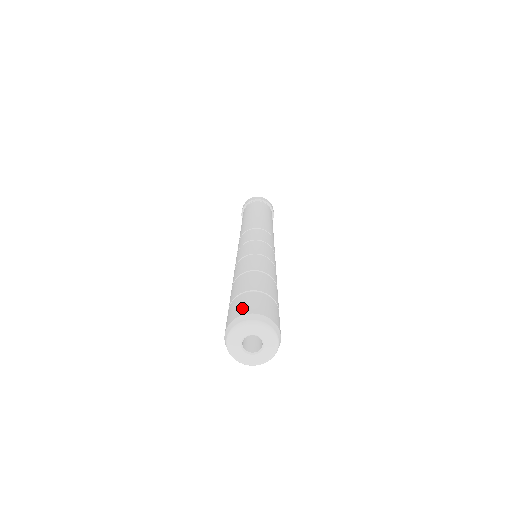
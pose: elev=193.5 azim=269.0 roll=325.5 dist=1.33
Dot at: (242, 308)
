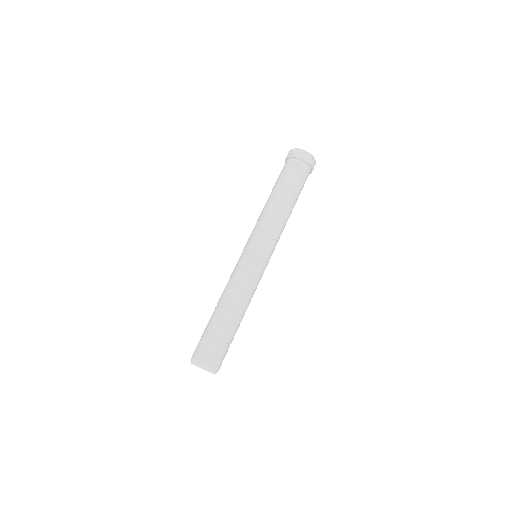
Dot at: (196, 350)
